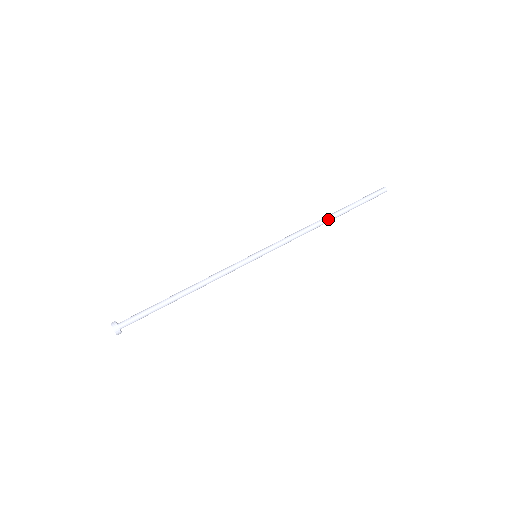
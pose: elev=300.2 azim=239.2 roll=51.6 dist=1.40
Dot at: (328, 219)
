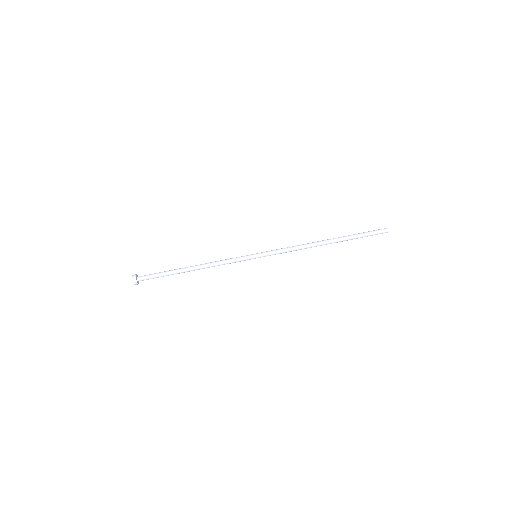
Dot at: (325, 241)
